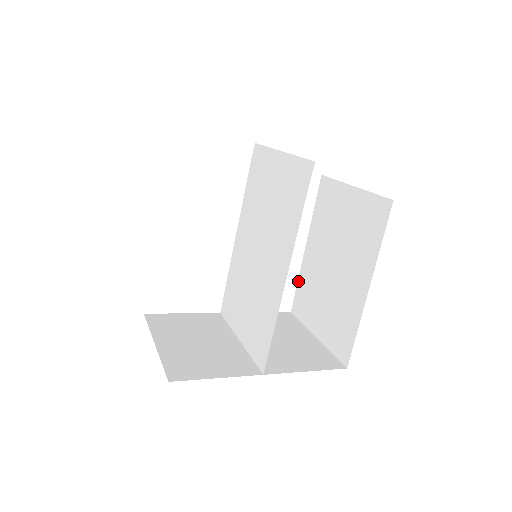
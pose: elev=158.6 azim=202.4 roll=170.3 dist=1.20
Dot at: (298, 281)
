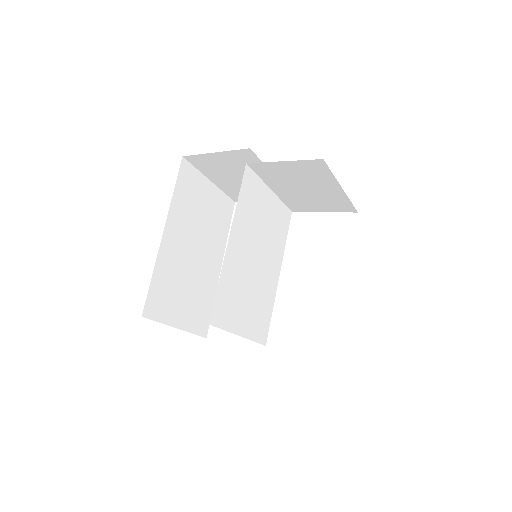
Dot at: occluded
